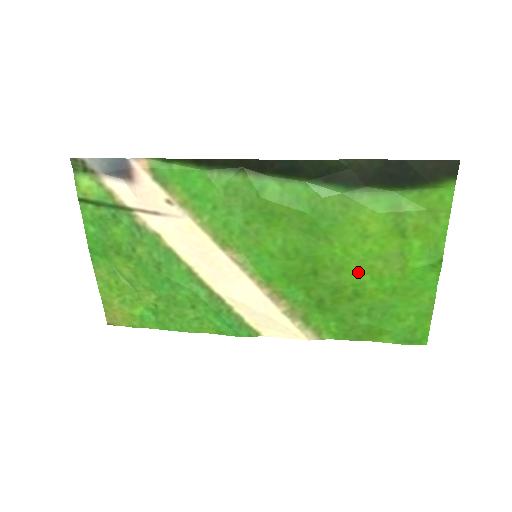
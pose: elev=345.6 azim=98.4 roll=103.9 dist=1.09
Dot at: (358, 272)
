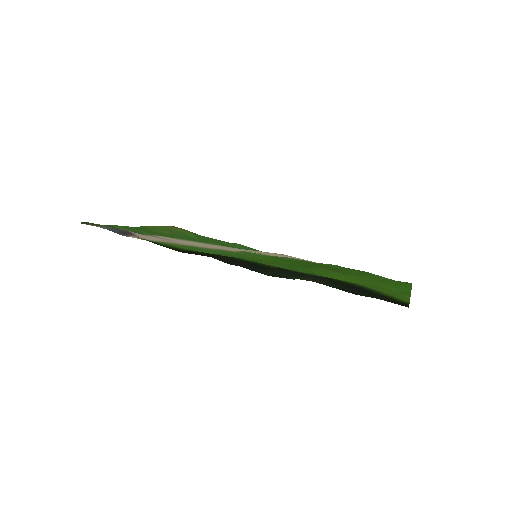
Dot at: (342, 275)
